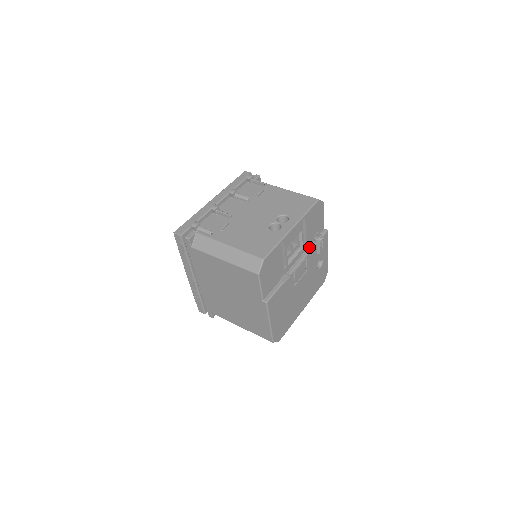
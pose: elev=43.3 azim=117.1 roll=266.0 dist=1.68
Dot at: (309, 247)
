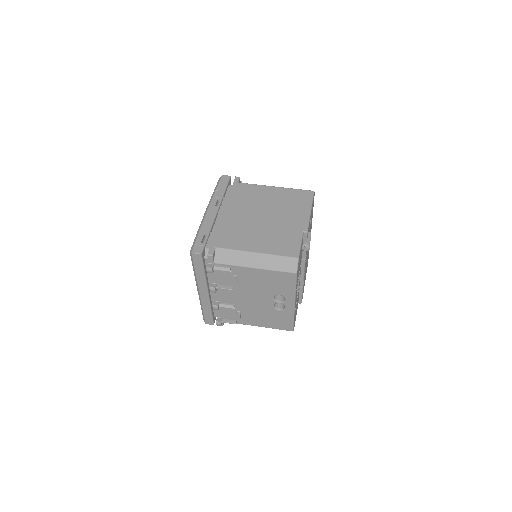
Dot at: occluded
